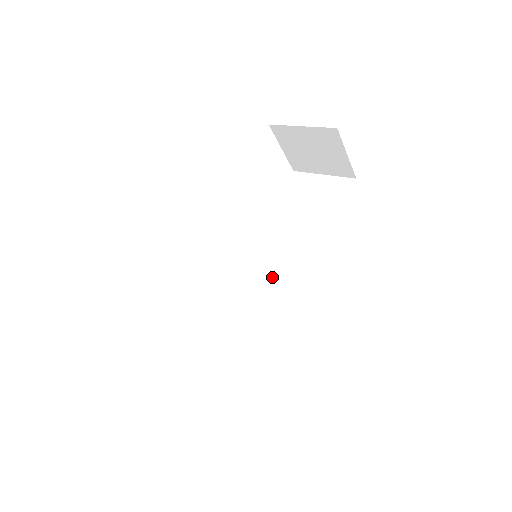
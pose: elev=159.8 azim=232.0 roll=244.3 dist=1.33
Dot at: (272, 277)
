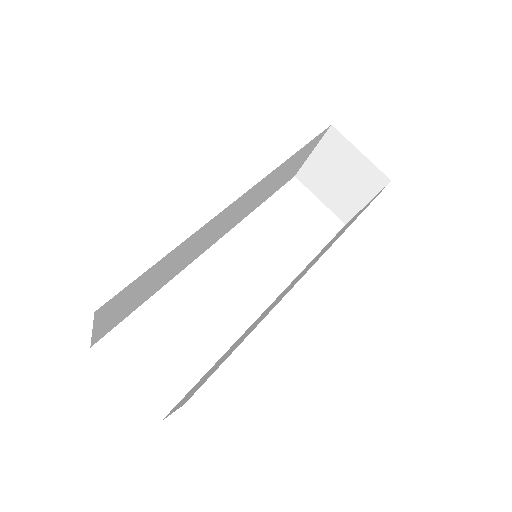
Dot at: (288, 288)
